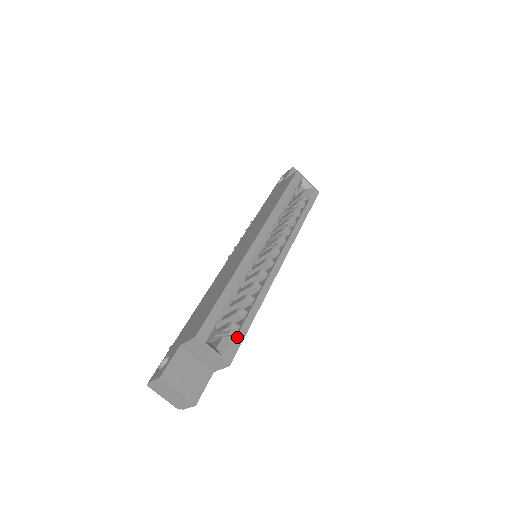
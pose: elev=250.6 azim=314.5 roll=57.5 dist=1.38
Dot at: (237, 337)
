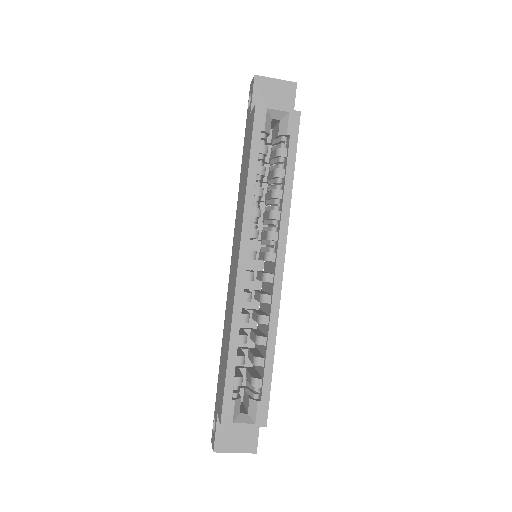
Dot at: (262, 395)
